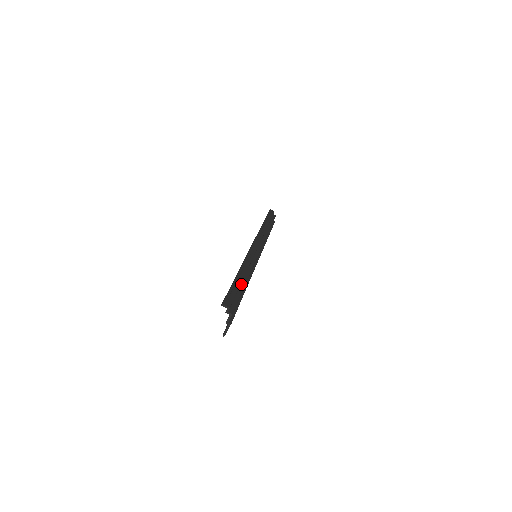
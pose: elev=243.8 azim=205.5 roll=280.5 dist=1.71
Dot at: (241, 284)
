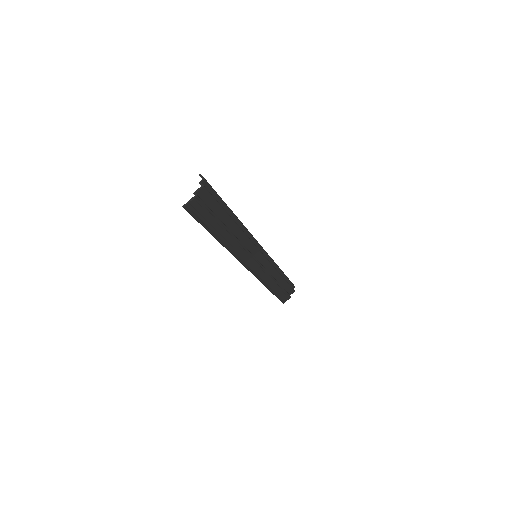
Dot at: (228, 213)
